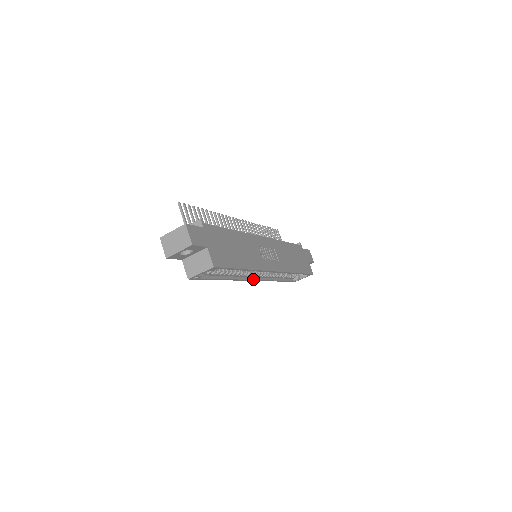
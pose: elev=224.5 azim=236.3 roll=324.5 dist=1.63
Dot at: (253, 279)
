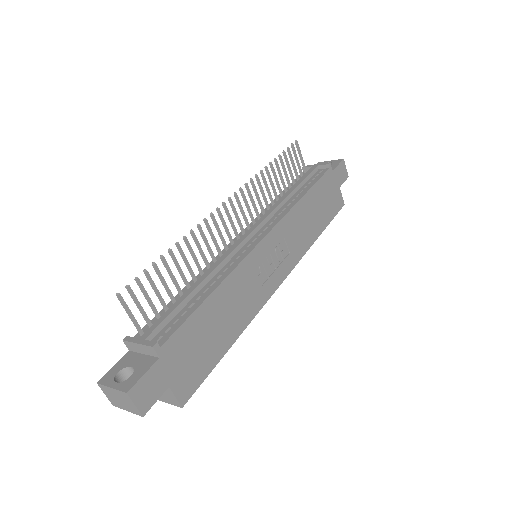
Dot at: occluded
